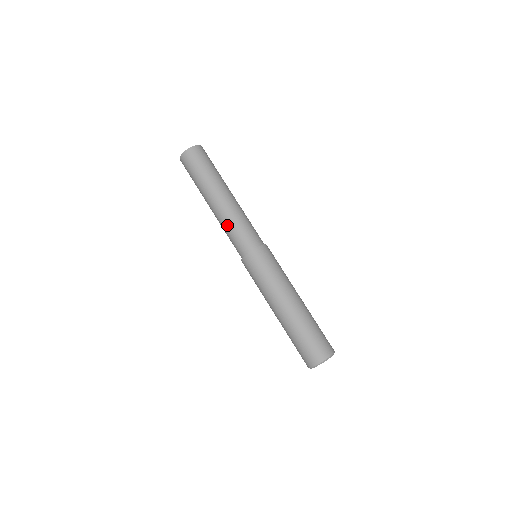
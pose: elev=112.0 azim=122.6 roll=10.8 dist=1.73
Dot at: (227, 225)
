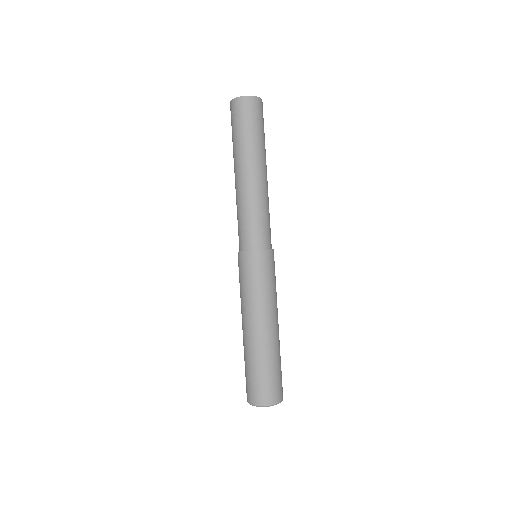
Dot at: (242, 207)
